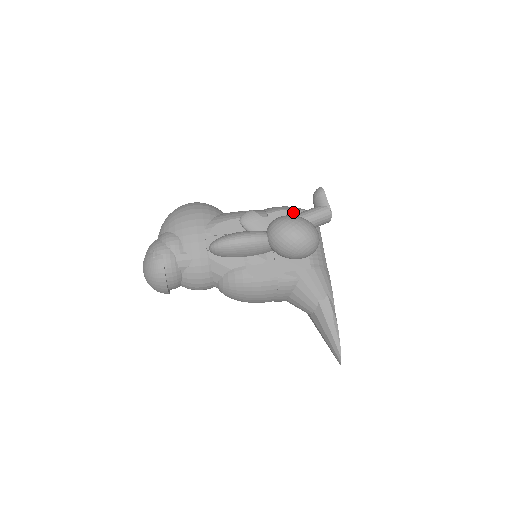
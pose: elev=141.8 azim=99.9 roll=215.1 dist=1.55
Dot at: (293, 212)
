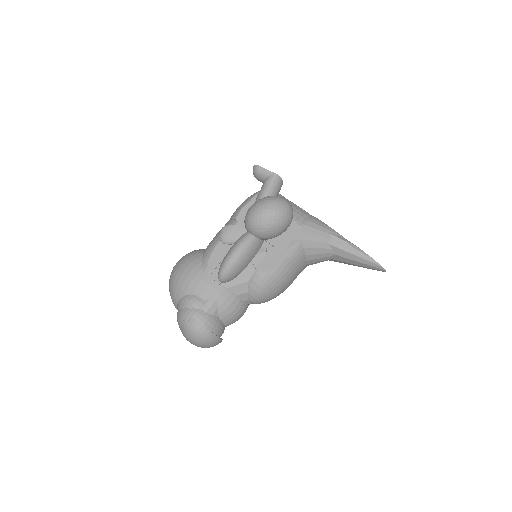
Dot at: (252, 201)
